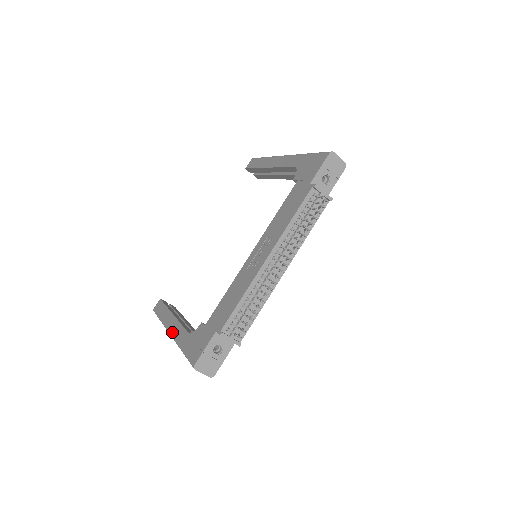
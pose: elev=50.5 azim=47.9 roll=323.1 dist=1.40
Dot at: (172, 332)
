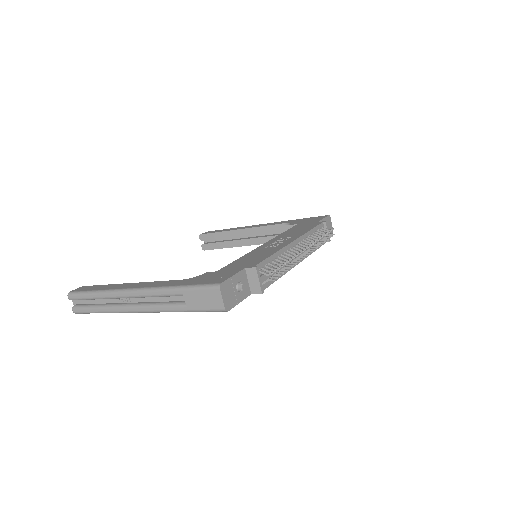
Dot at: (141, 286)
